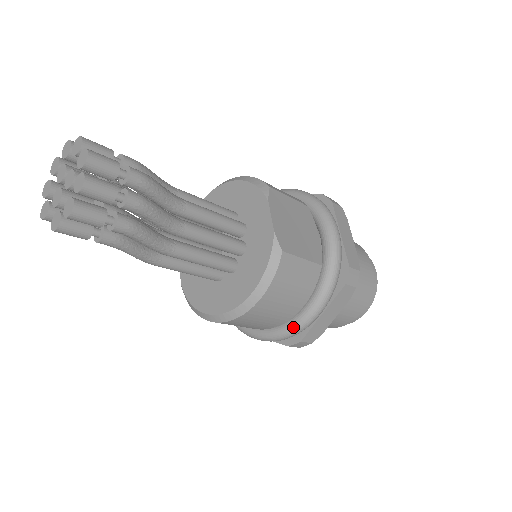
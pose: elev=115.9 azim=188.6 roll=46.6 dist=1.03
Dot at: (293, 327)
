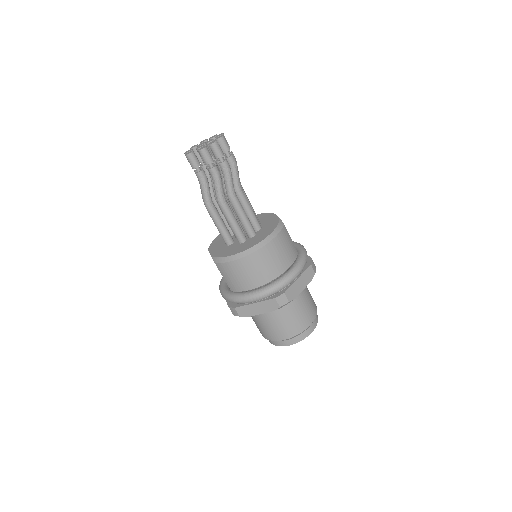
Dot at: (281, 280)
